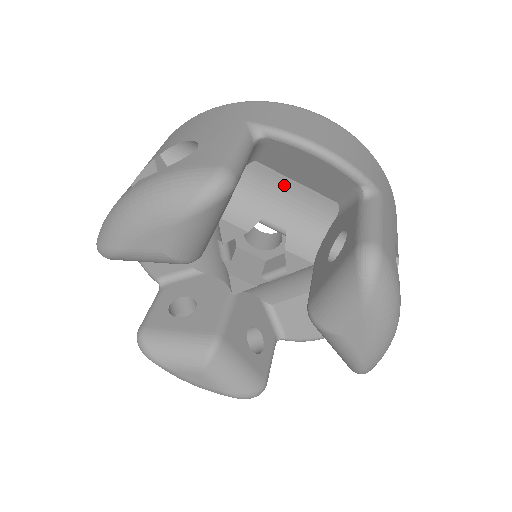
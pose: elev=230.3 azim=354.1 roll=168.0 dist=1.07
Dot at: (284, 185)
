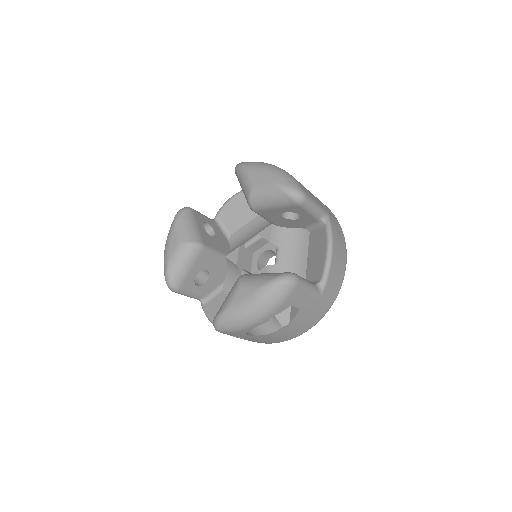
Dot at: (303, 252)
